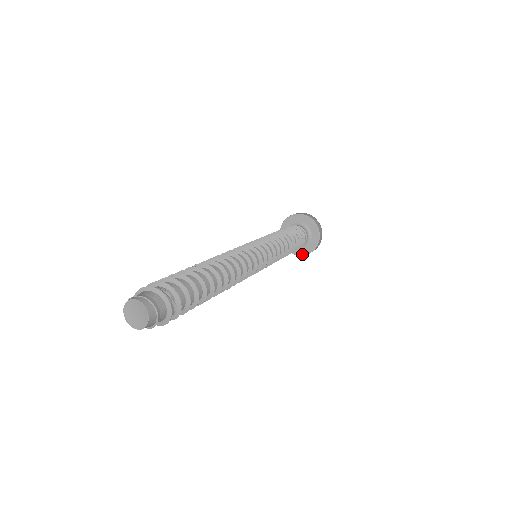
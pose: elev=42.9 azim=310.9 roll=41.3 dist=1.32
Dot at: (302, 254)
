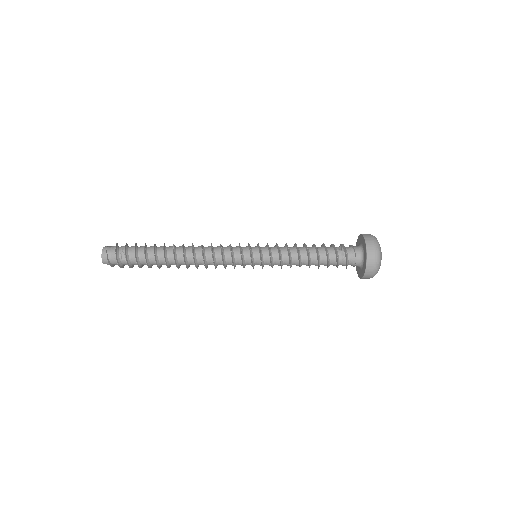
Dot at: (362, 276)
